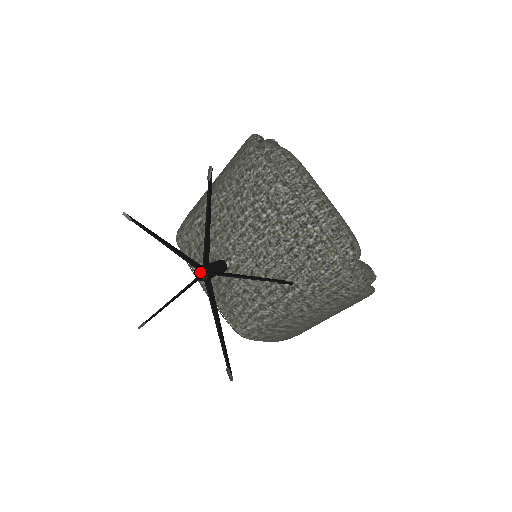
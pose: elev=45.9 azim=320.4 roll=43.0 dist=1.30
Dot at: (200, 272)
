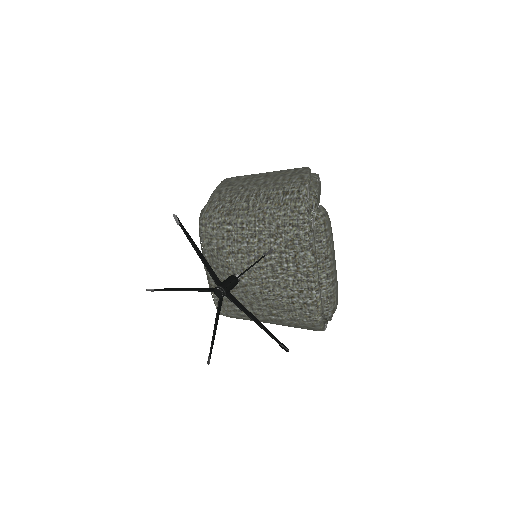
Dot at: (220, 293)
